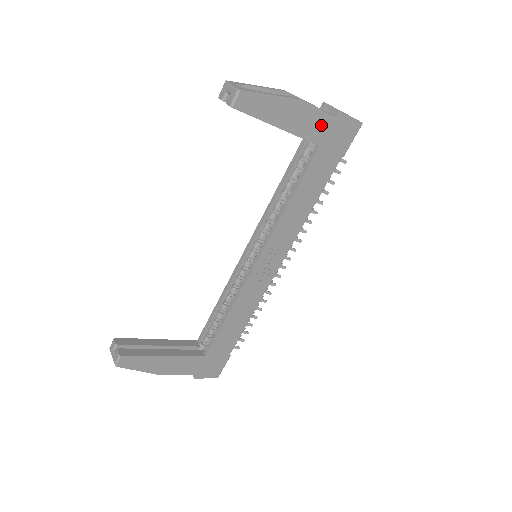
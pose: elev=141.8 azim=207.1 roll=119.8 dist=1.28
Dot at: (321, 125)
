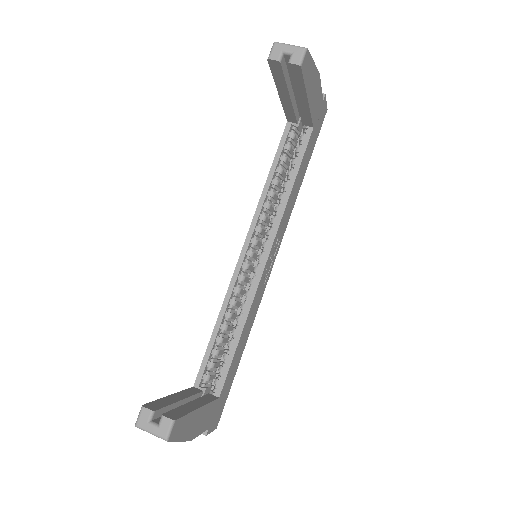
Dot at: (318, 105)
